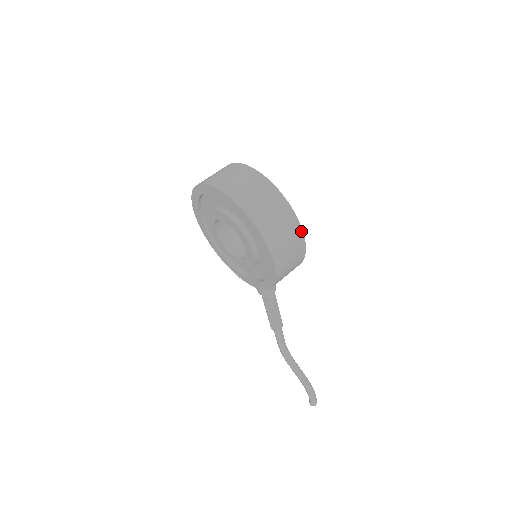
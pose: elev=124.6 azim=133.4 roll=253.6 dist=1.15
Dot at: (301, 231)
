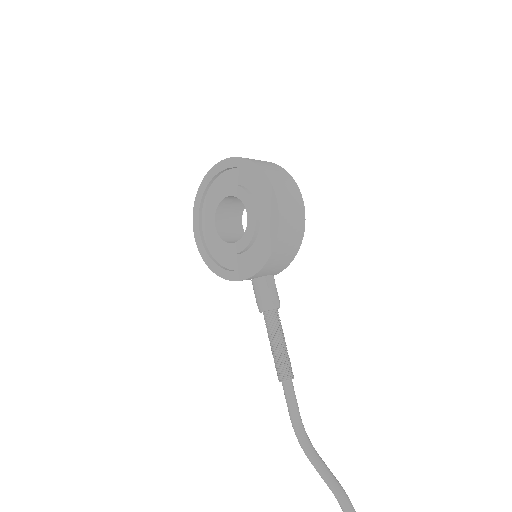
Dot at: (297, 188)
